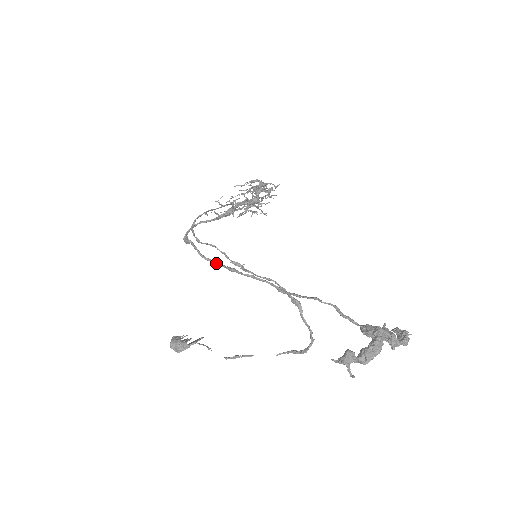
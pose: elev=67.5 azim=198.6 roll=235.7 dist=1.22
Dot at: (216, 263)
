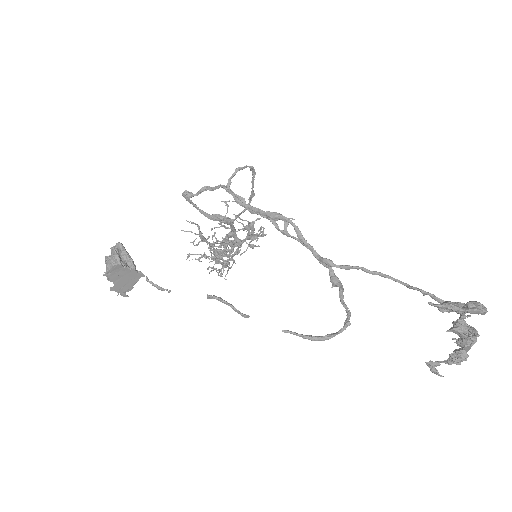
Dot at: (252, 206)
